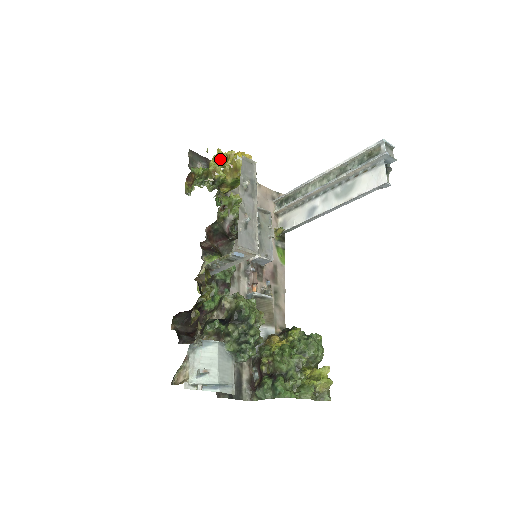
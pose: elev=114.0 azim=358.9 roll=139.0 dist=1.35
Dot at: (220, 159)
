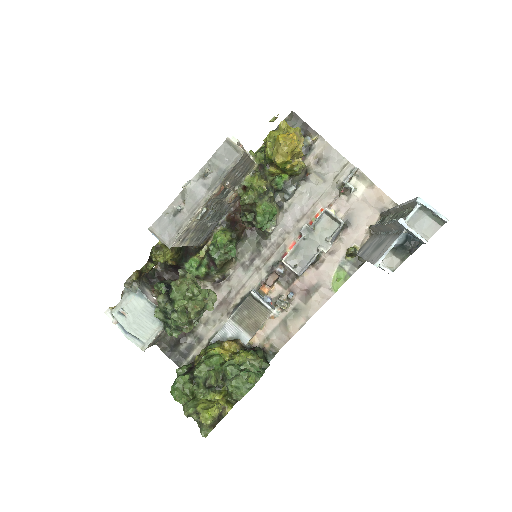
Dot at: (277, 133)
